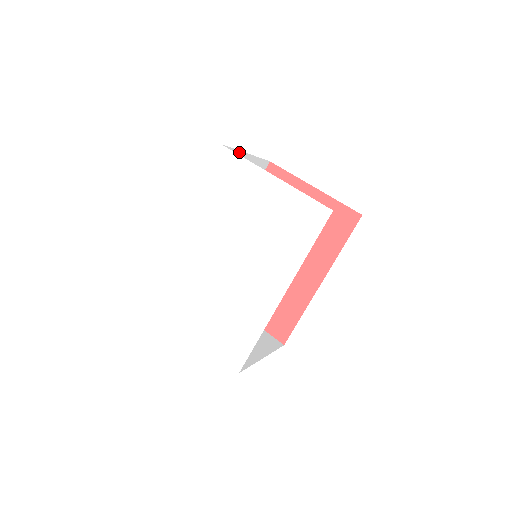
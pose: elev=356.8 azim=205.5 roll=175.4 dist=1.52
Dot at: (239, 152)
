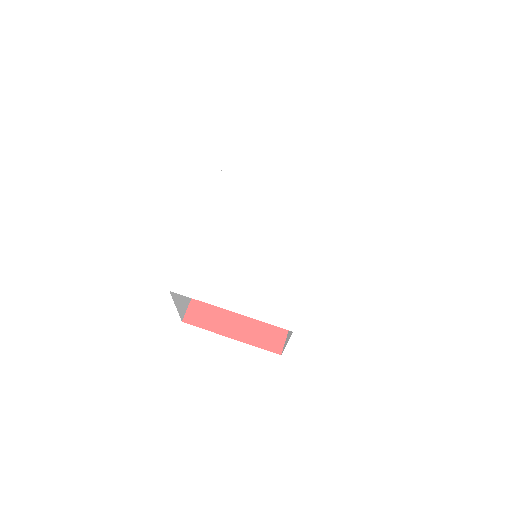
Dot at: occluded
